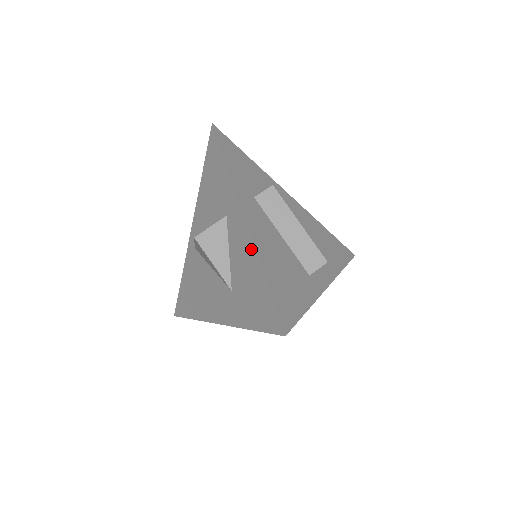
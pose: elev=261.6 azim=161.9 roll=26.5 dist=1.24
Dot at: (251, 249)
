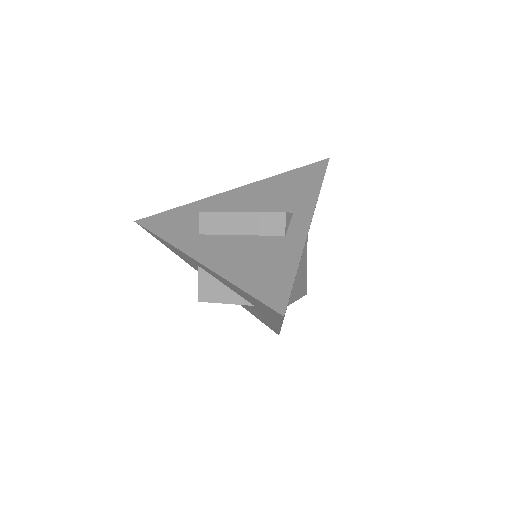
Dot at: (220, 277)
